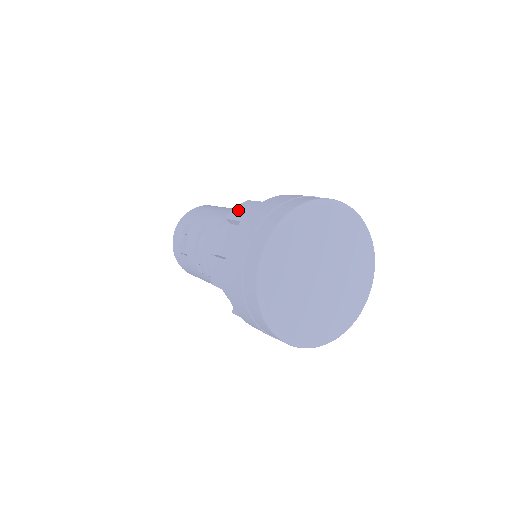
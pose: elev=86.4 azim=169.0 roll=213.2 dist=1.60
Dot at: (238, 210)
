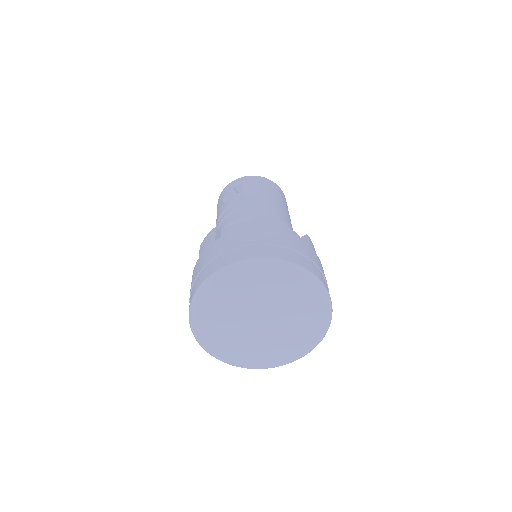
Dot at: (262, 216)
